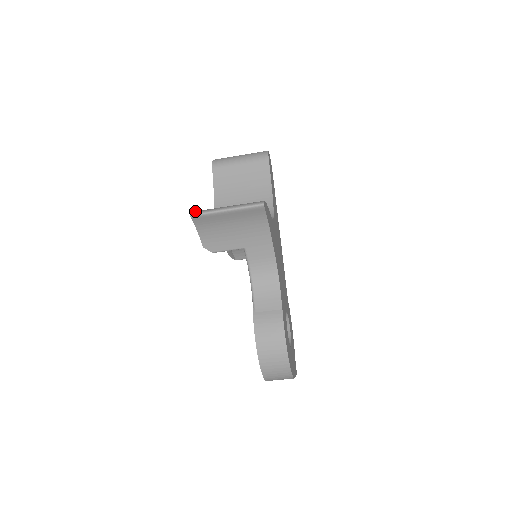
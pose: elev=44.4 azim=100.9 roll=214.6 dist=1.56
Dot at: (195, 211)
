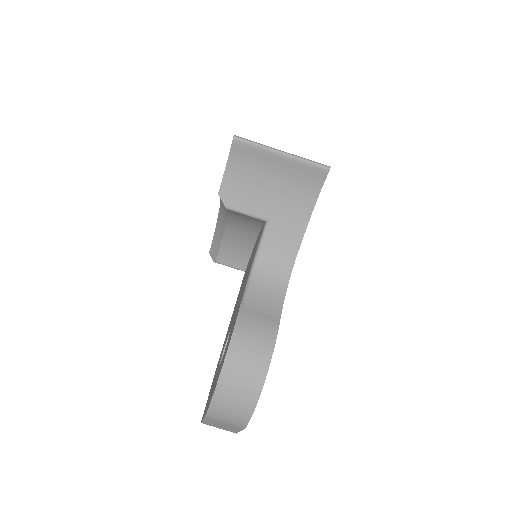
Dot at: (240, 137)
